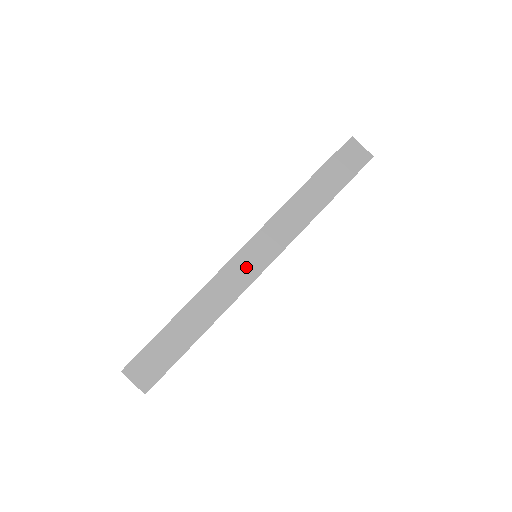
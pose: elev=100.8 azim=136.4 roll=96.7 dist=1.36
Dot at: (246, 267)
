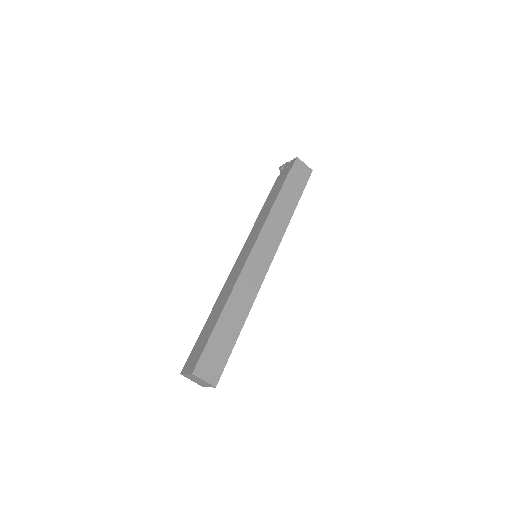
Dot at: (258, 264)
